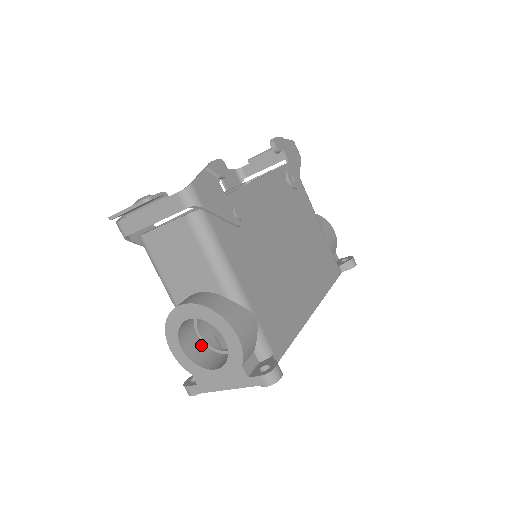
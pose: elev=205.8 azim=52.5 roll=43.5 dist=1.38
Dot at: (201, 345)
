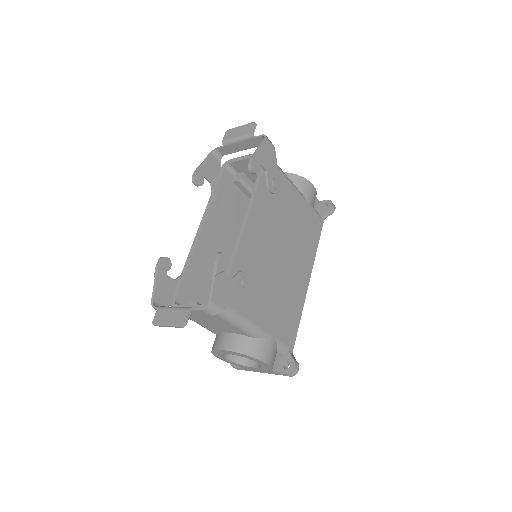
Dot at: occluded
